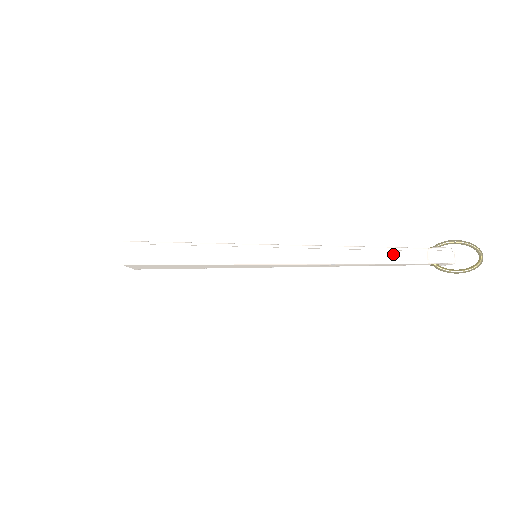
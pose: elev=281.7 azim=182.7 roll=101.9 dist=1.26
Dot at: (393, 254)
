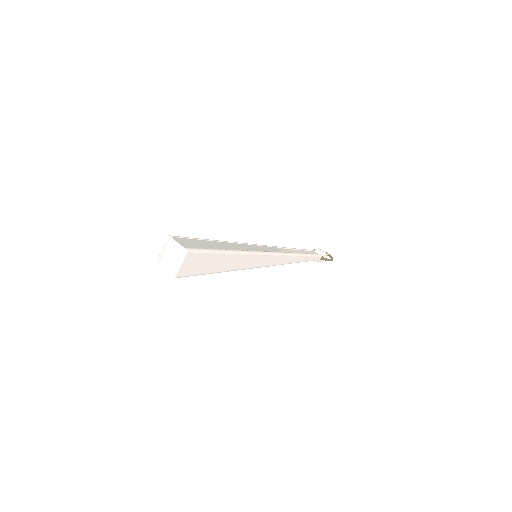
Dot at: (308, 252)
